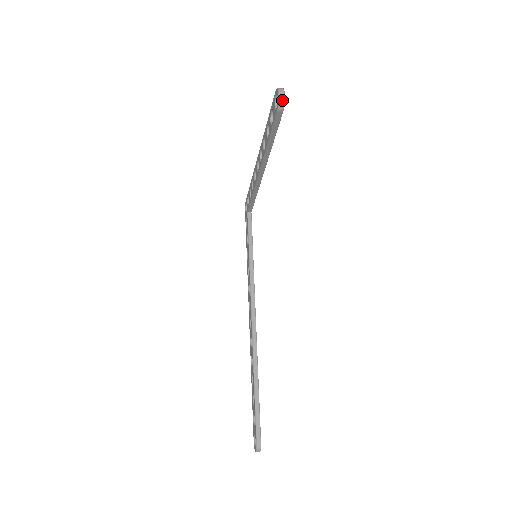
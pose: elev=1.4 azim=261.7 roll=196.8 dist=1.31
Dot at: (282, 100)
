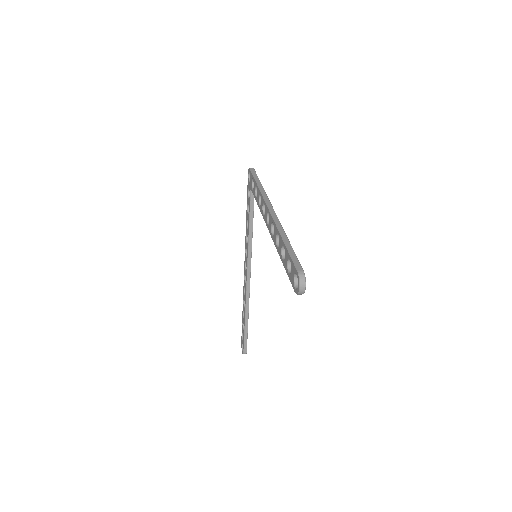
Dot at: (302, 293)
